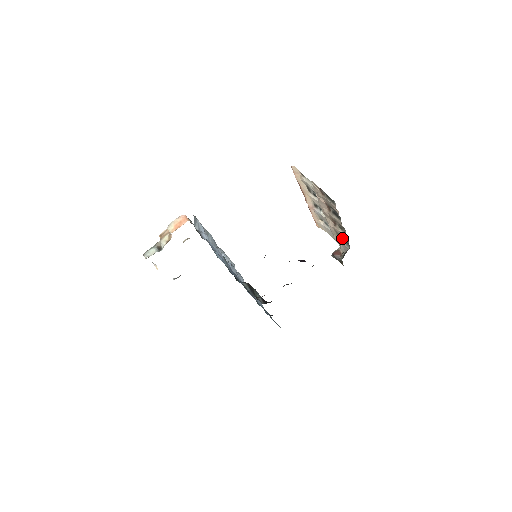
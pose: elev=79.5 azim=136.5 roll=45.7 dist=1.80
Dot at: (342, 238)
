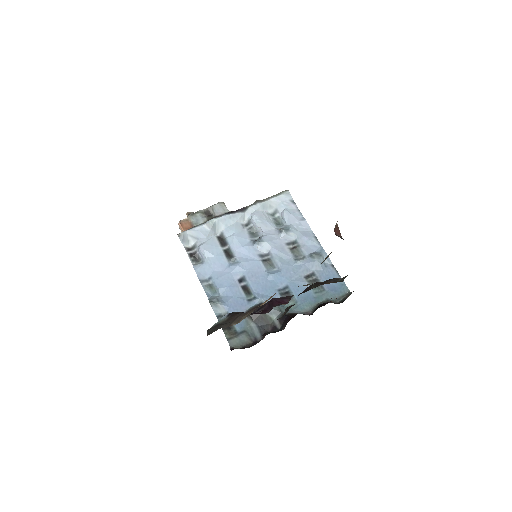
Dot at: occluded
